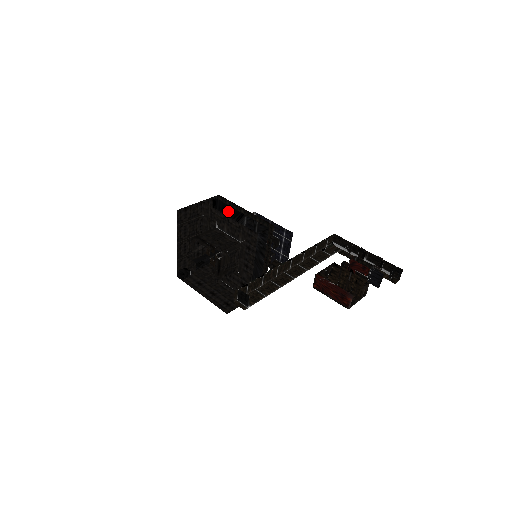
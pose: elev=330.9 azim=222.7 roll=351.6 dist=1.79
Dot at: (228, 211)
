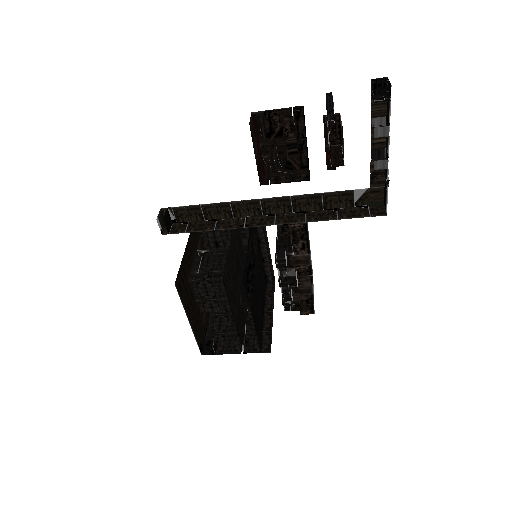
Dot at: (262, 266)
